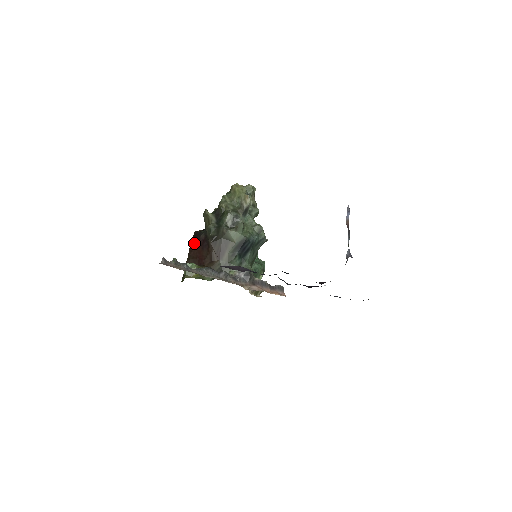
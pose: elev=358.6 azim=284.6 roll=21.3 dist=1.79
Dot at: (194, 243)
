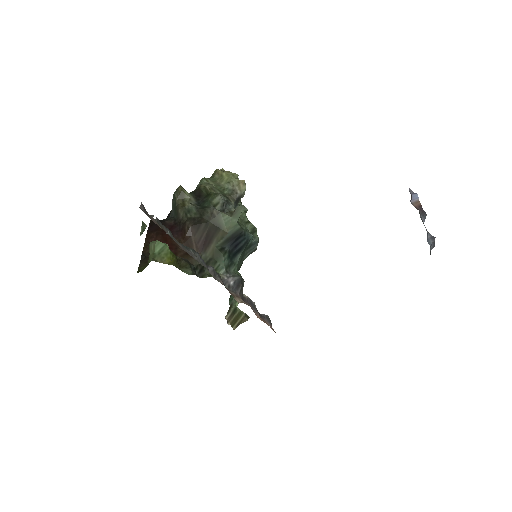
Dot at: (155, 228)
